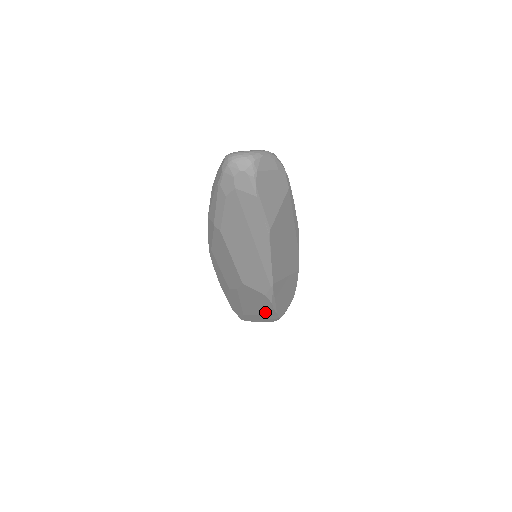
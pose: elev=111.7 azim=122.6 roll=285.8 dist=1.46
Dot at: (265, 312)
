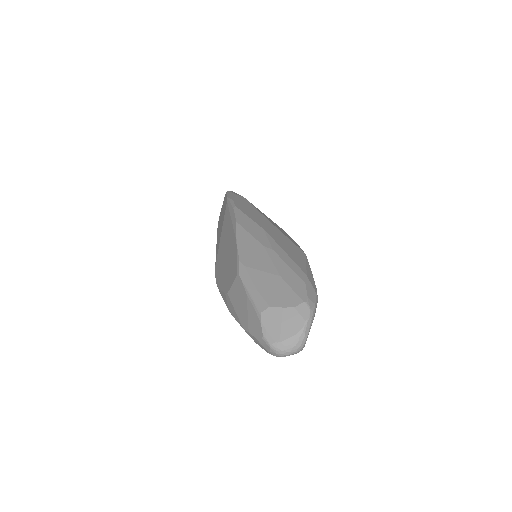
Dot at: occluded
